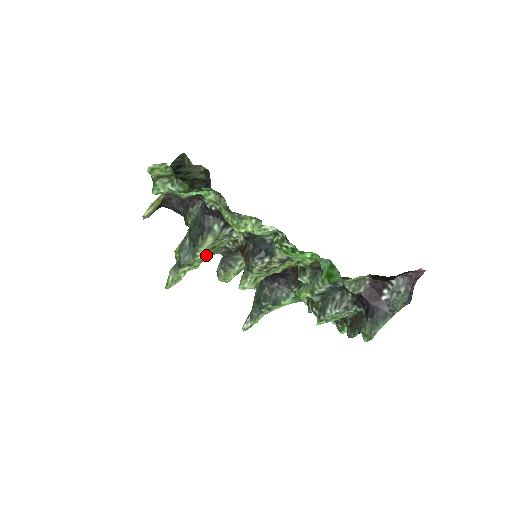
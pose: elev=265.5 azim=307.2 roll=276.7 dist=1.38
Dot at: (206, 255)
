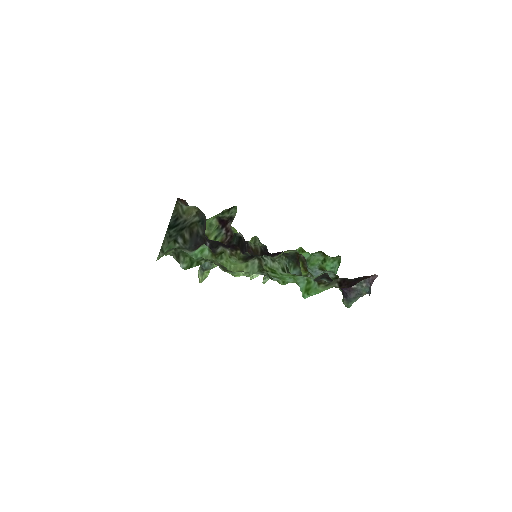
Dot at: occluded
